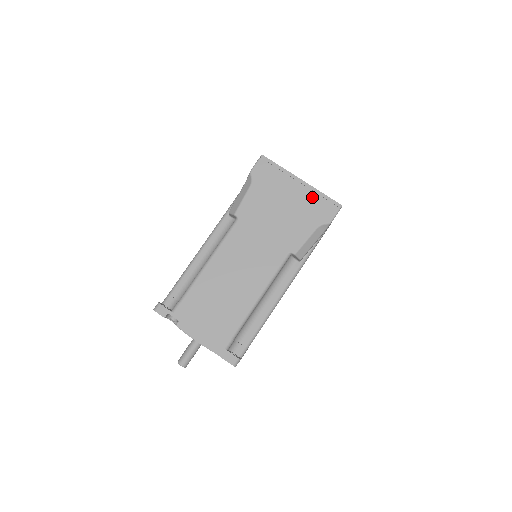
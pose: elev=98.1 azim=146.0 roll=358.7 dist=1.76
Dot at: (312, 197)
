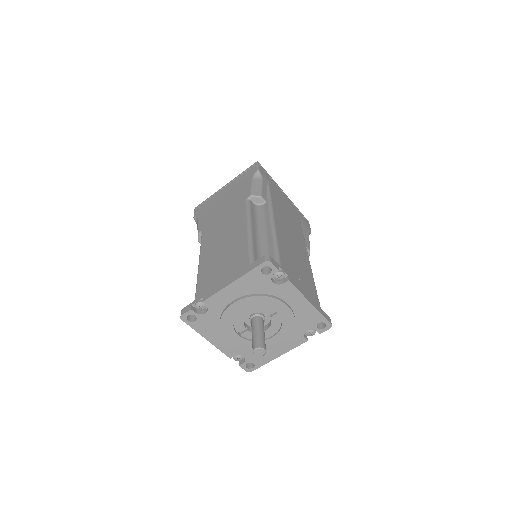
Dot at: (237, 180)
